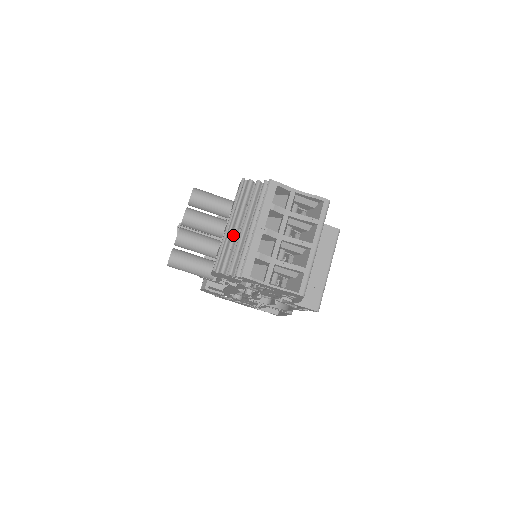
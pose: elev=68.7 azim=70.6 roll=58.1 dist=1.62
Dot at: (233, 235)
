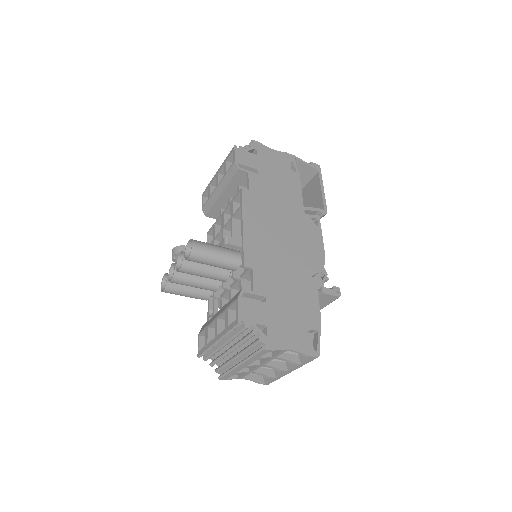
Dot at: (219, 349)
